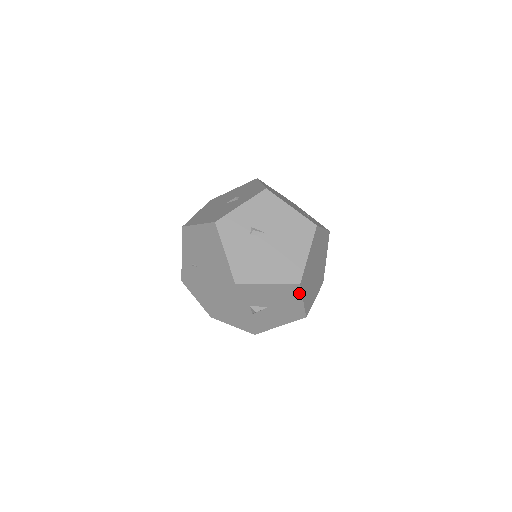
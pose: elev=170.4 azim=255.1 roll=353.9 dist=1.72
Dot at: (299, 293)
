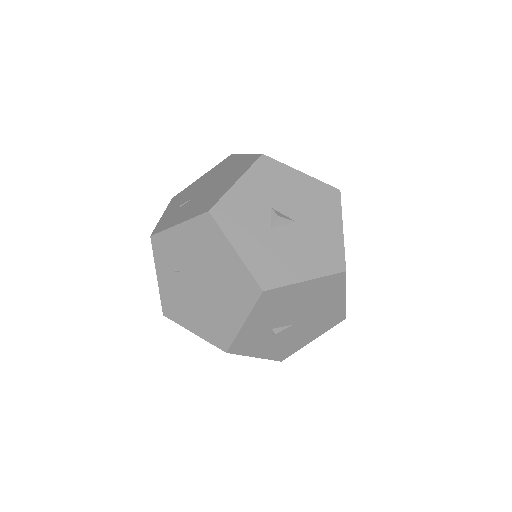
Dot at: (338, 208)
